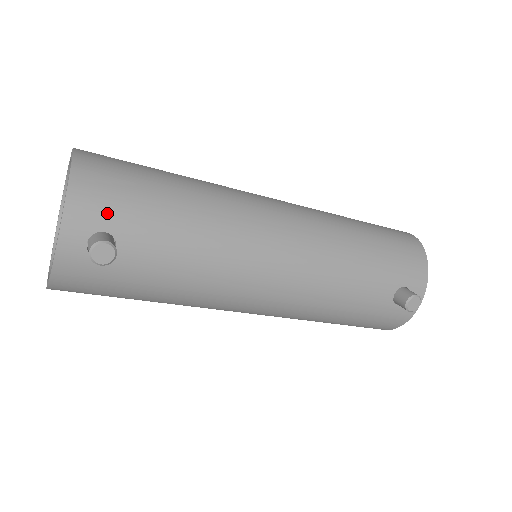
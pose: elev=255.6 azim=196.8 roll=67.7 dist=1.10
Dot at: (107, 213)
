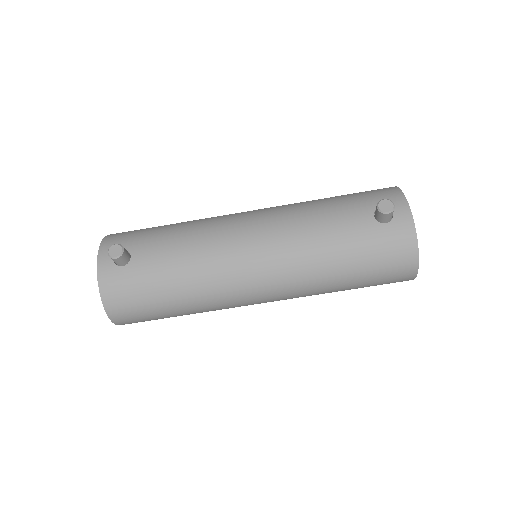
Dot at: (124, 242)
